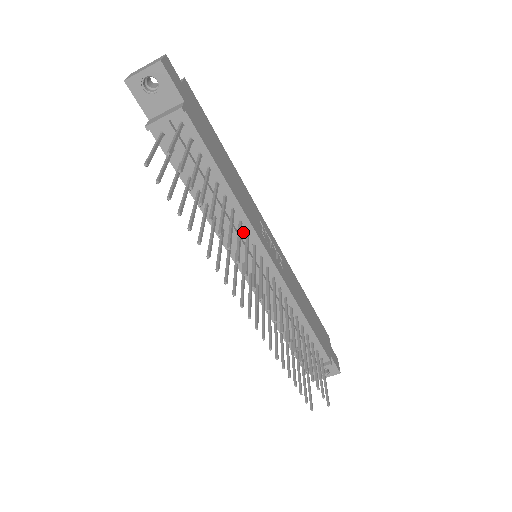
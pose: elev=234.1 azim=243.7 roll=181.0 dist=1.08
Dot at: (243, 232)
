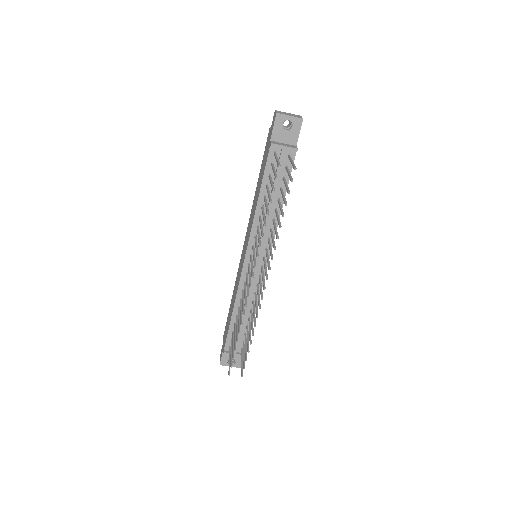
Dot at: (267, 236)
